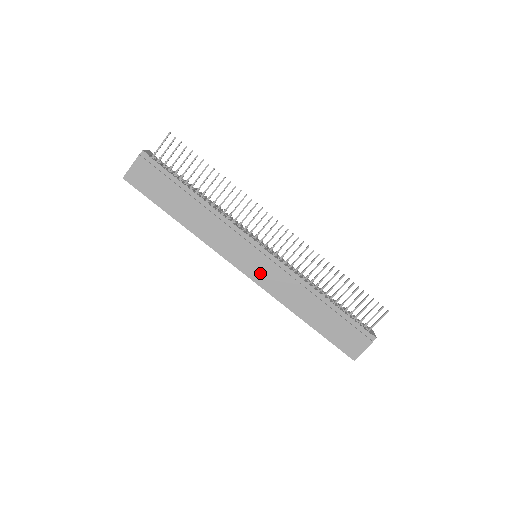
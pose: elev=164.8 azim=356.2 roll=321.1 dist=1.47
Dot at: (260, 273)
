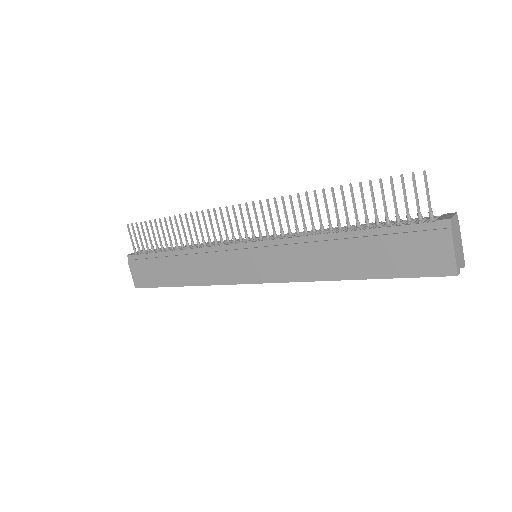
Dot at: (265, 269)
